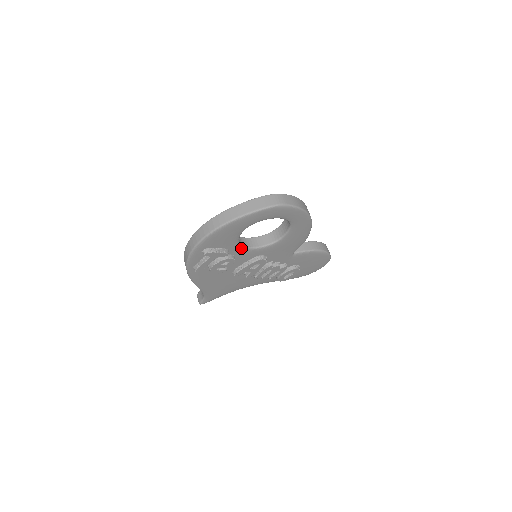
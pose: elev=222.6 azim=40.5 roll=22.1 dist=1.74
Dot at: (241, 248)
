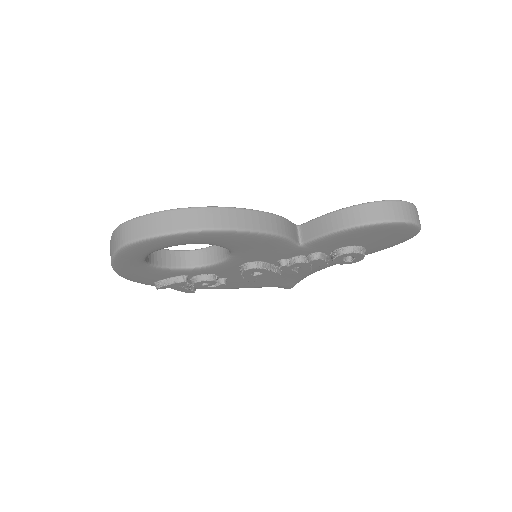
Dot at: (197, 269)
